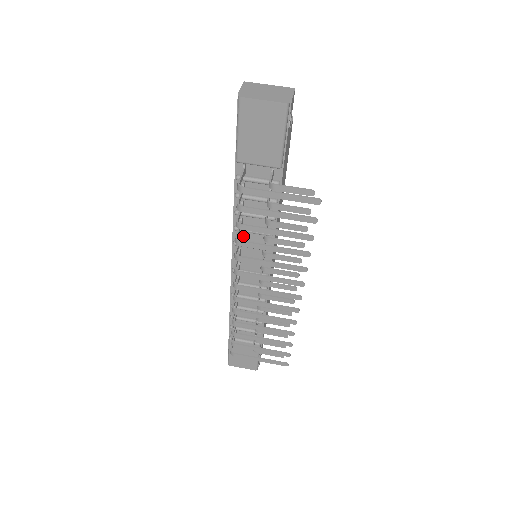
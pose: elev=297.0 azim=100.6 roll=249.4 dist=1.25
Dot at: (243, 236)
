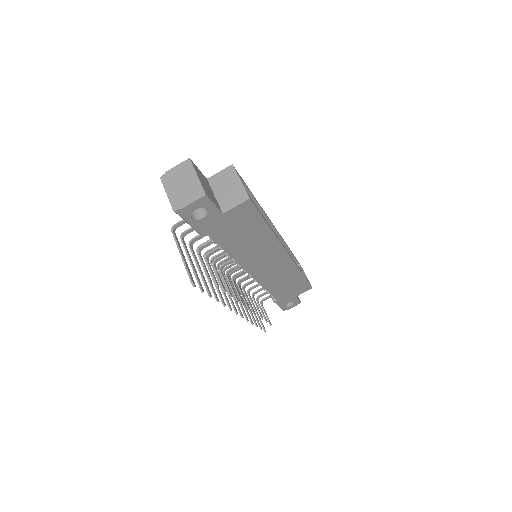
Dot at: occluded
